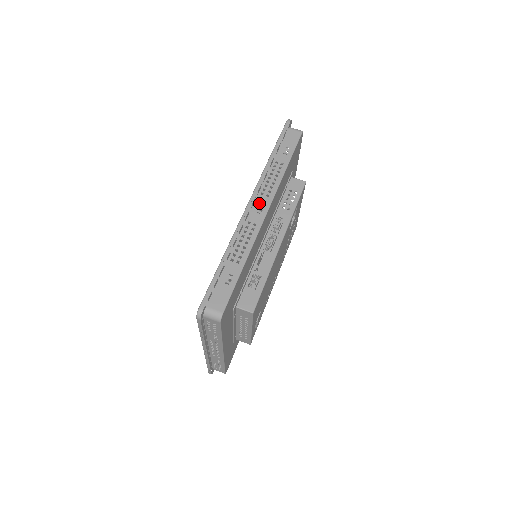
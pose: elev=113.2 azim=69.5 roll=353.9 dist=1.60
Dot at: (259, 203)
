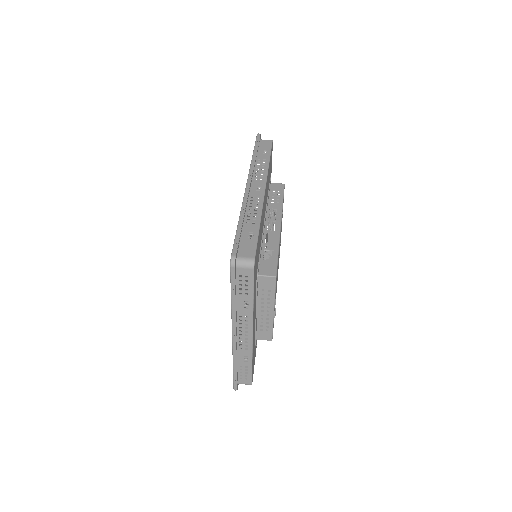
Dot at: (255, 184)
